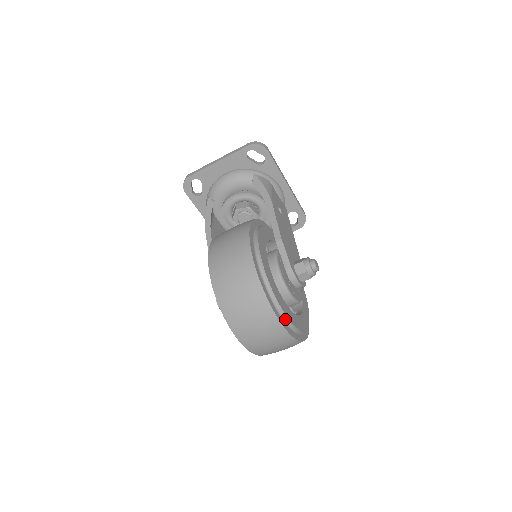
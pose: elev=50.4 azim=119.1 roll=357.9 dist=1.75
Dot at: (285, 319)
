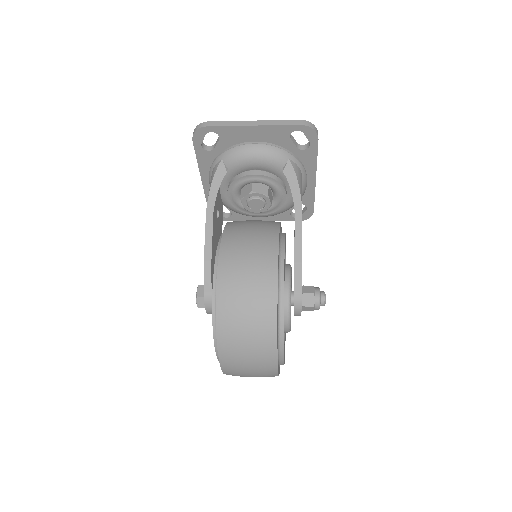
Dot at: (280, 360)
